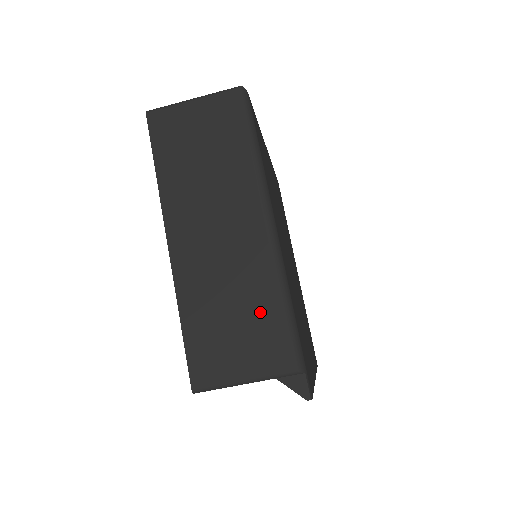
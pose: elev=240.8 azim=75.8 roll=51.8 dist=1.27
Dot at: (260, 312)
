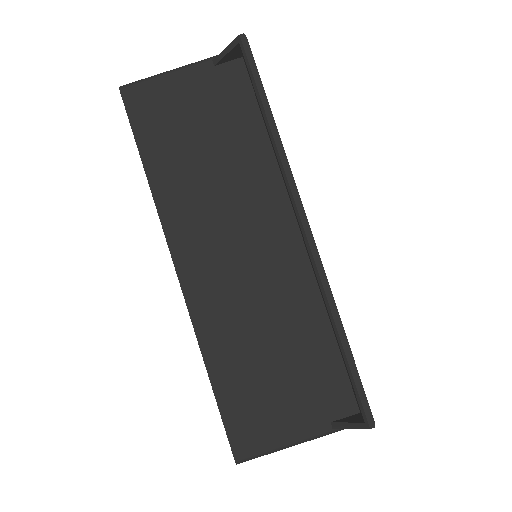
Dot at: occluded
